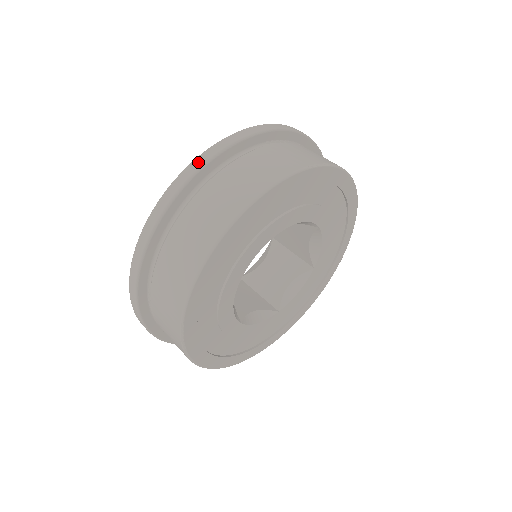
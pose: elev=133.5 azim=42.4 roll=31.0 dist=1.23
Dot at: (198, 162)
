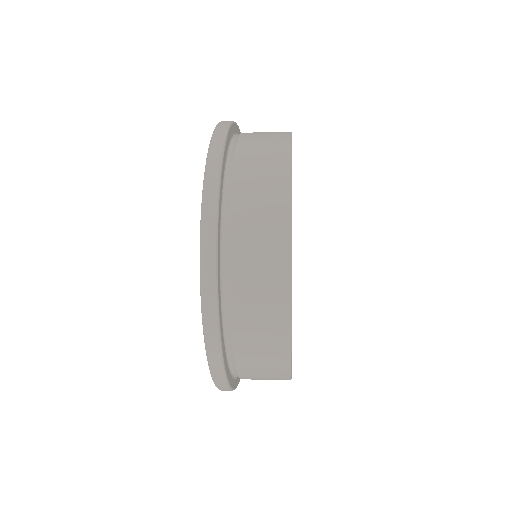
Dot at: (217, 140)
